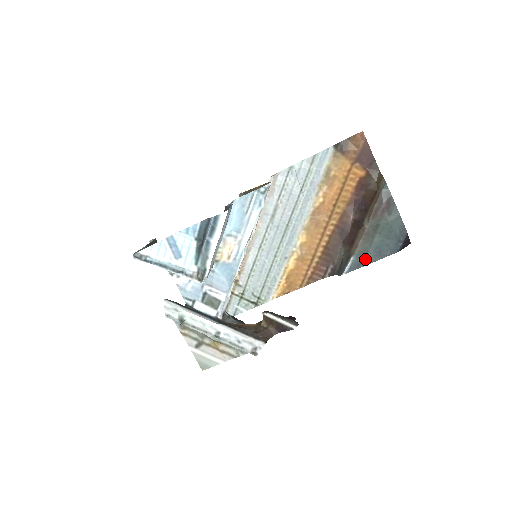
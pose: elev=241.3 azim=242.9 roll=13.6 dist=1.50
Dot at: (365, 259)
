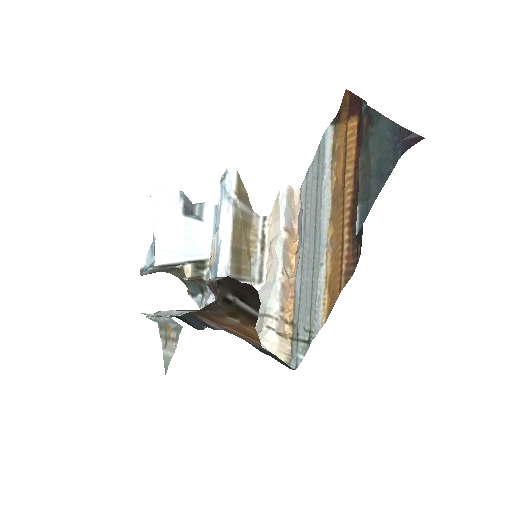
Dot at: (370, 197)
